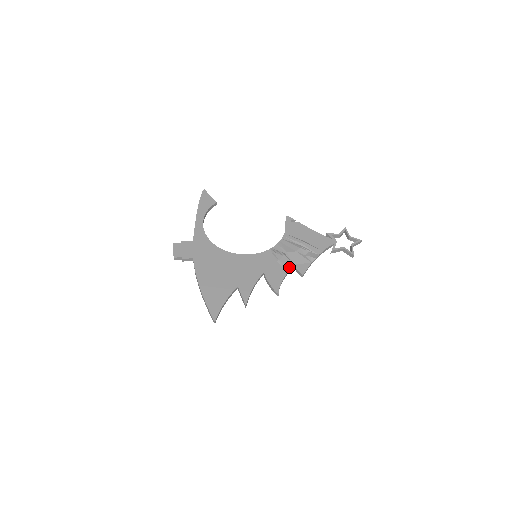
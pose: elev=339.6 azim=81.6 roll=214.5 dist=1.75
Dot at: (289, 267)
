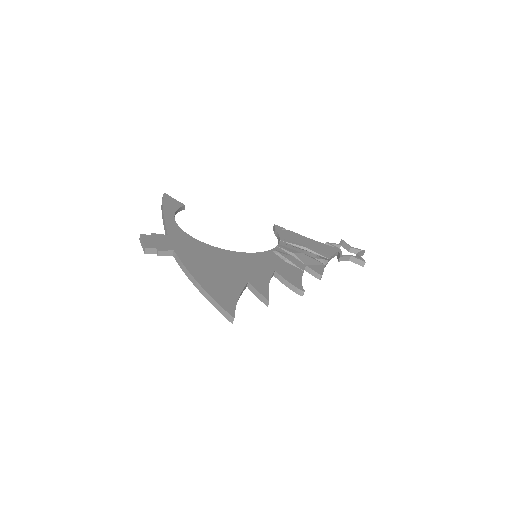
Dot at: (302, 267)
